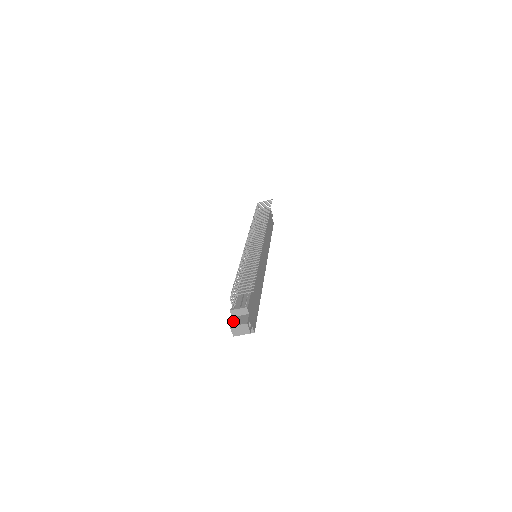
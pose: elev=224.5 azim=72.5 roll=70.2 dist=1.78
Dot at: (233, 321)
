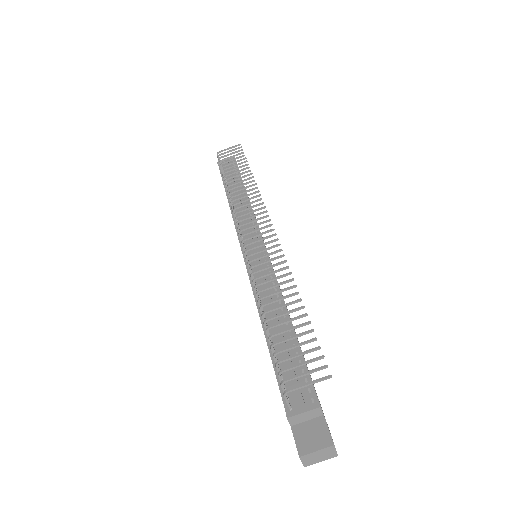
Dot at: (299, 439)
